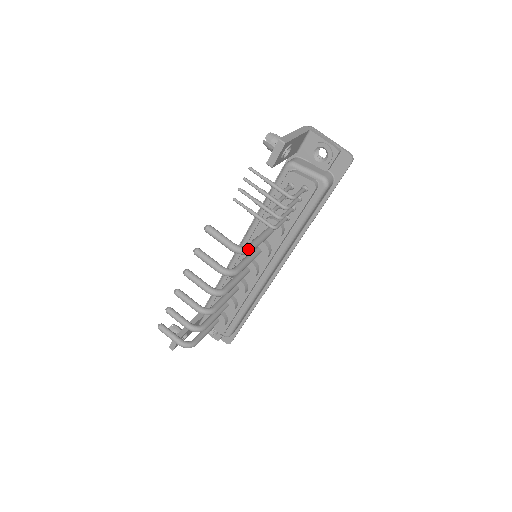
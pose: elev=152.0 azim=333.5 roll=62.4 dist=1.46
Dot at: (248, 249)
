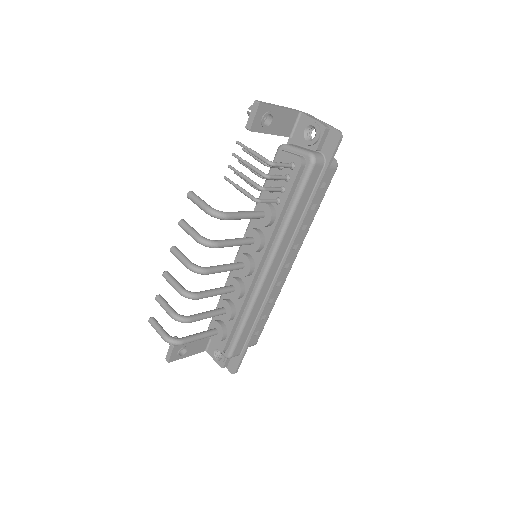
Dot at: (223, 213)
